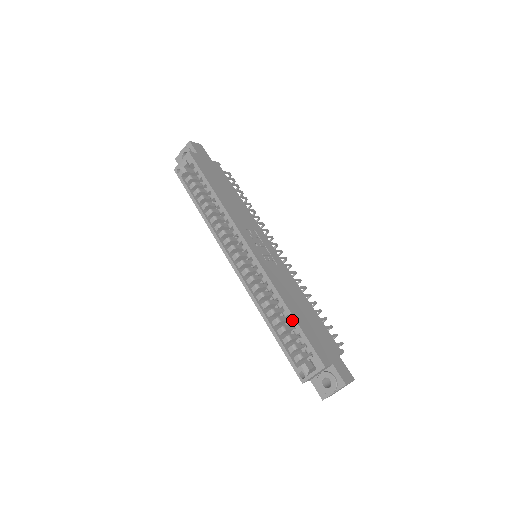
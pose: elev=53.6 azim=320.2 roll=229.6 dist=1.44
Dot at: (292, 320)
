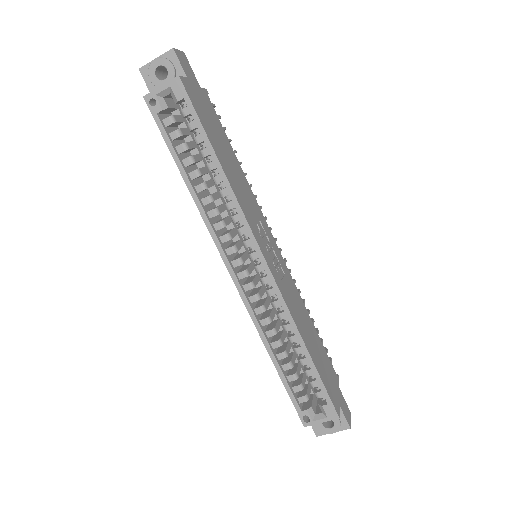
Dot at: (309, 362)
